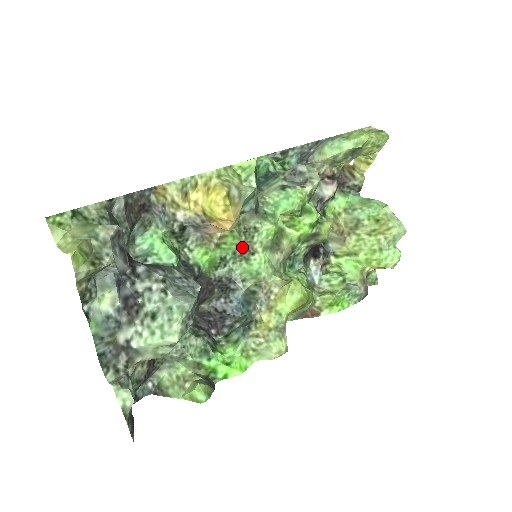
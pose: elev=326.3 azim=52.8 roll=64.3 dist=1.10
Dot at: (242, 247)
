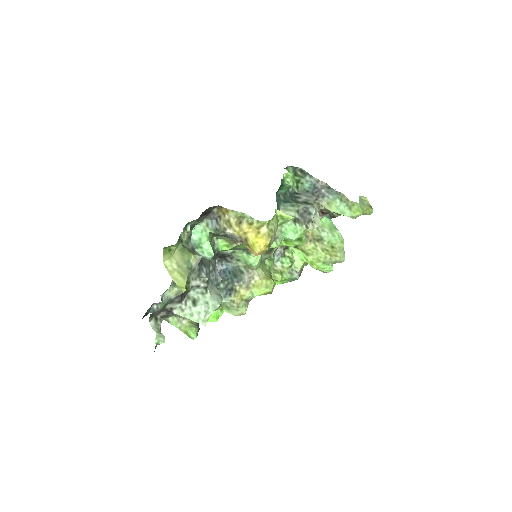
Dot at: occluded
